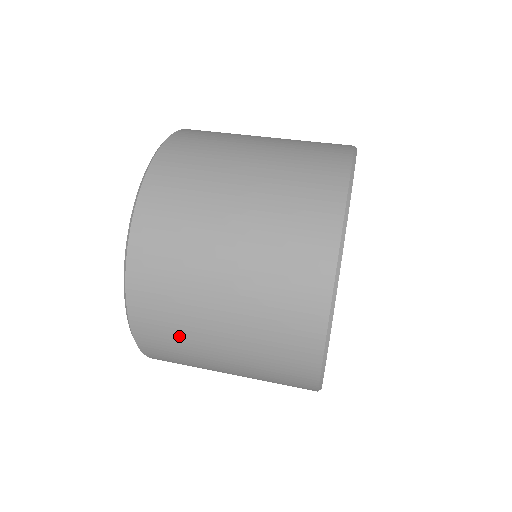
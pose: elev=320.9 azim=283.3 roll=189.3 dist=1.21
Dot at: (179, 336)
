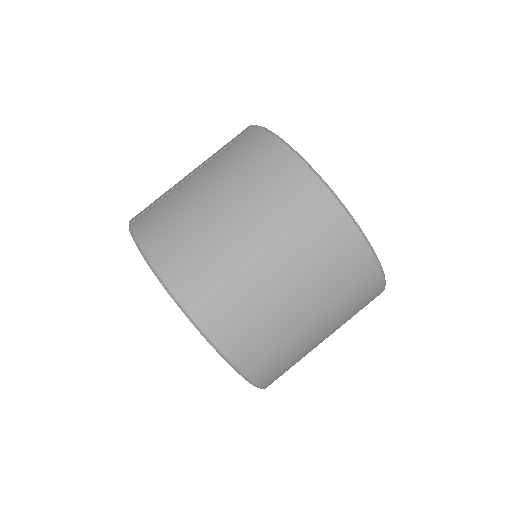
Dot at: occluded
